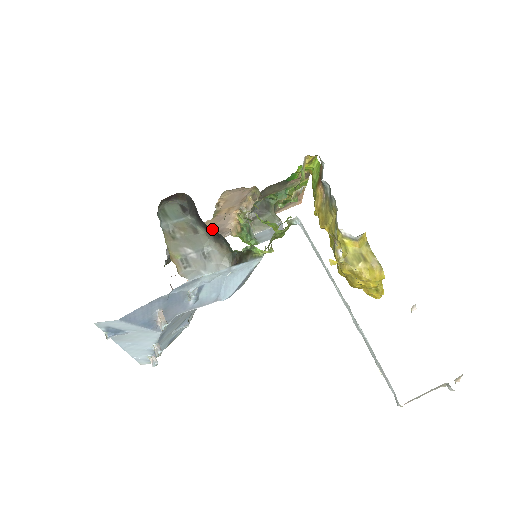
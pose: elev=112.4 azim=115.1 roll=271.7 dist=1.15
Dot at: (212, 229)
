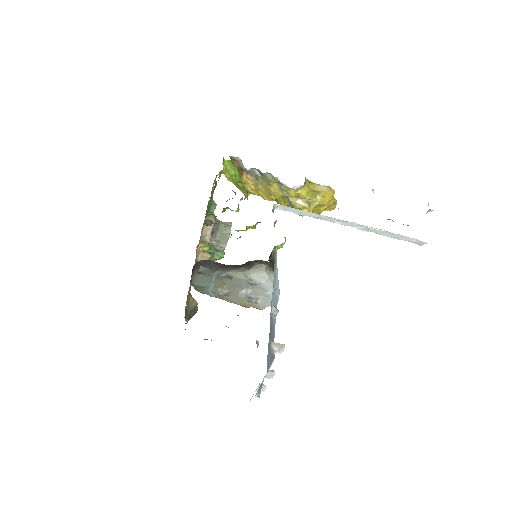
Dot at: occluded
